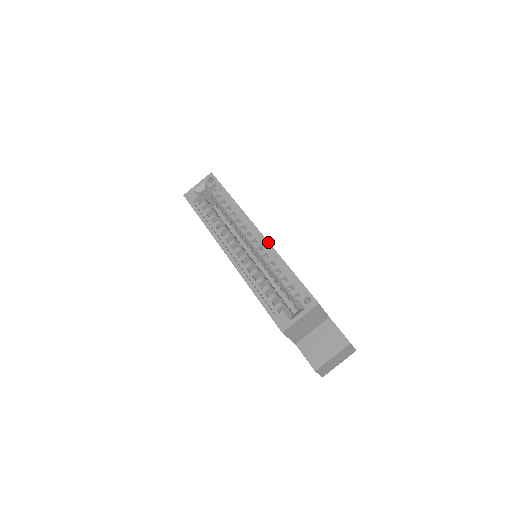
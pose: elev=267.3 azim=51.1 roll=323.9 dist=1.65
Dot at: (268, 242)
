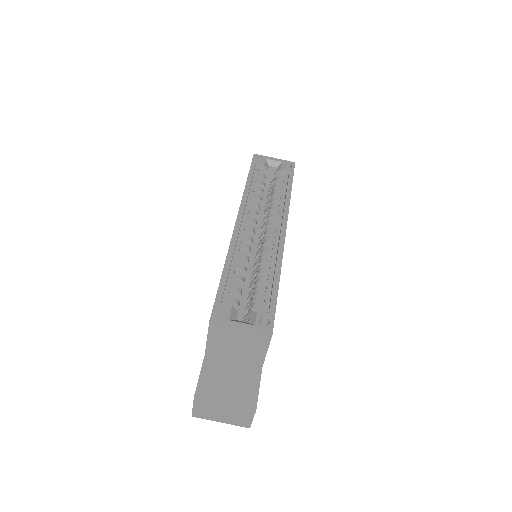
Dot at: occluded
